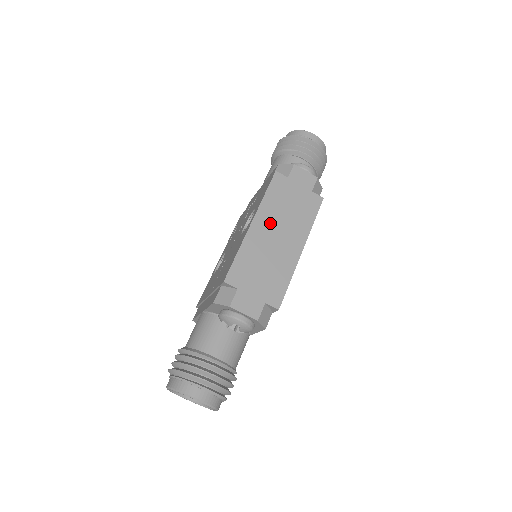
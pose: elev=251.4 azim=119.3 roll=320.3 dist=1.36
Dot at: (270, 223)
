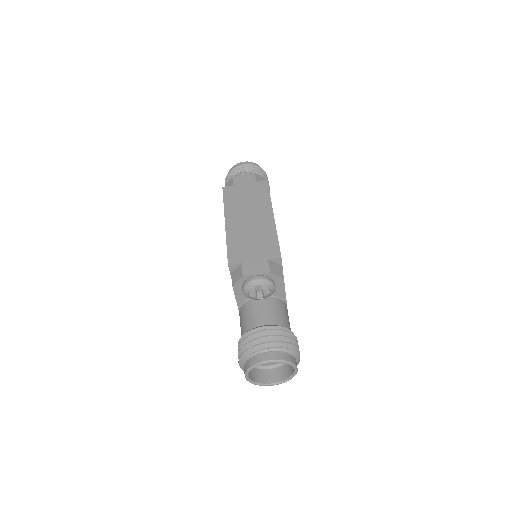
Dot at: (239, 215)
